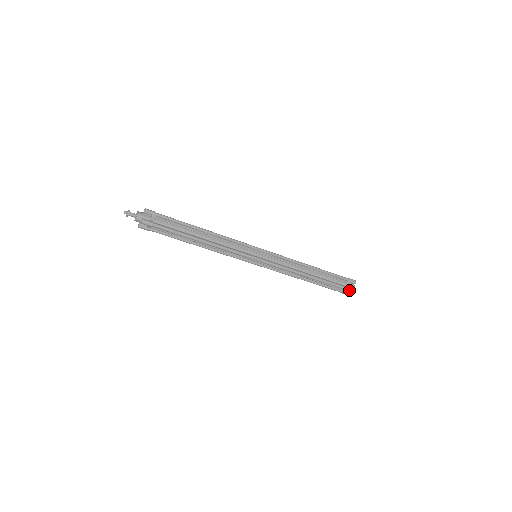
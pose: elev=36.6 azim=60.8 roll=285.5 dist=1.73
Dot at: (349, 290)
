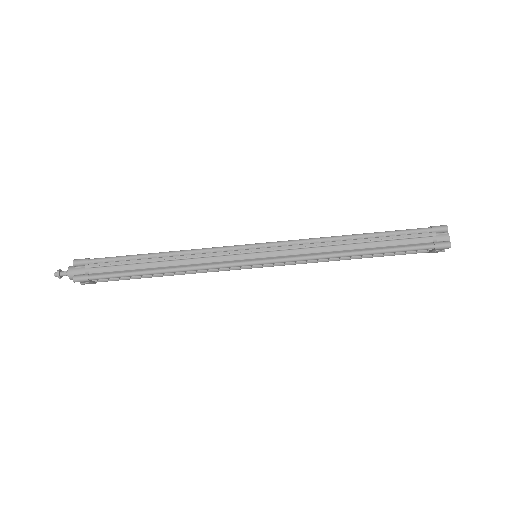
Dot at: (433, 227)
